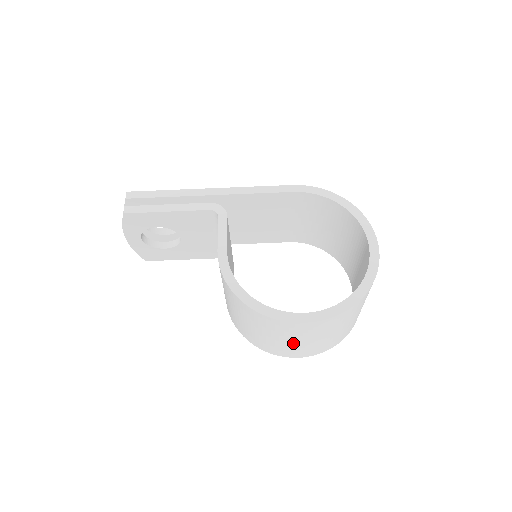
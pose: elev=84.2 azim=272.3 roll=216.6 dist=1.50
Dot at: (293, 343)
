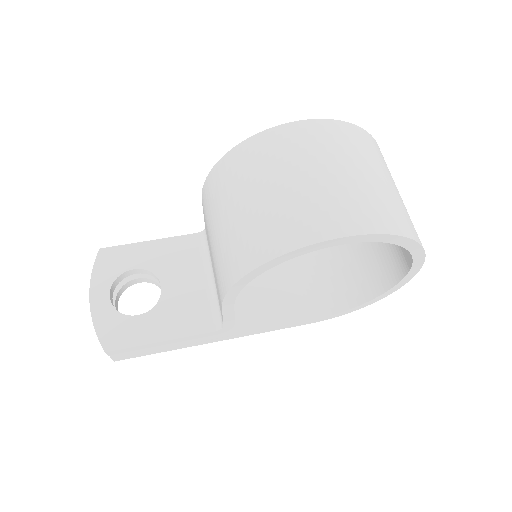
Dot at: (312, 182)
